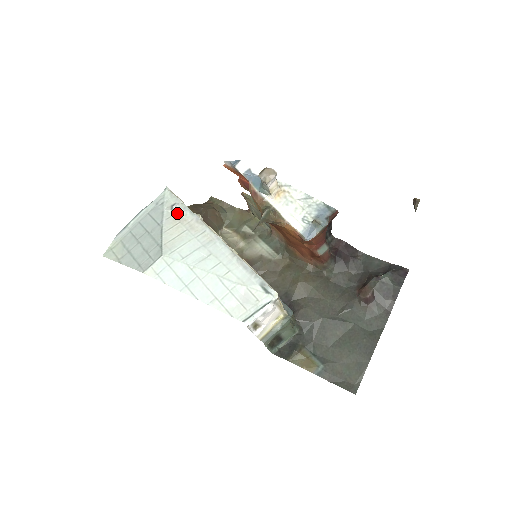
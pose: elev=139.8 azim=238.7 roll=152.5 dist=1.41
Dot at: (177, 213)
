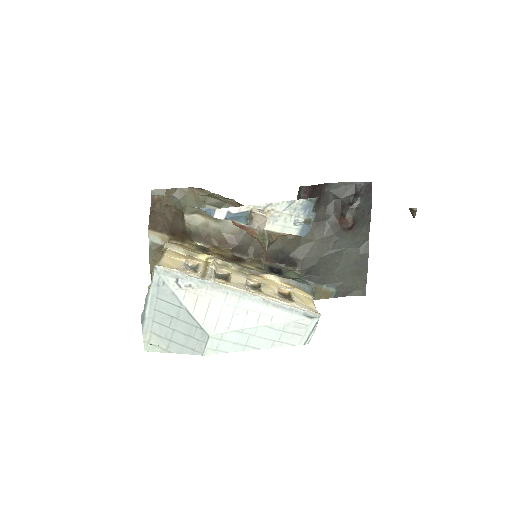
Dot at: (188, 288)
